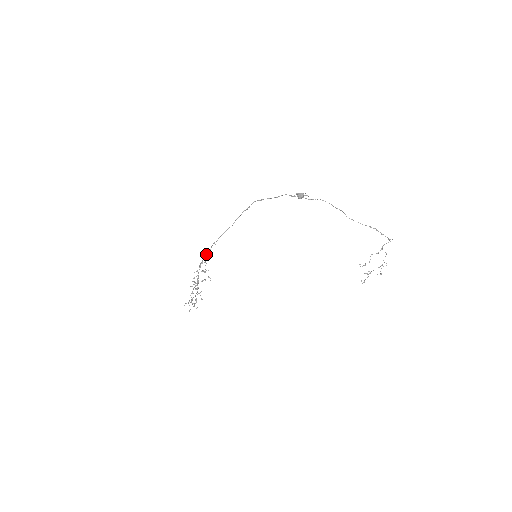
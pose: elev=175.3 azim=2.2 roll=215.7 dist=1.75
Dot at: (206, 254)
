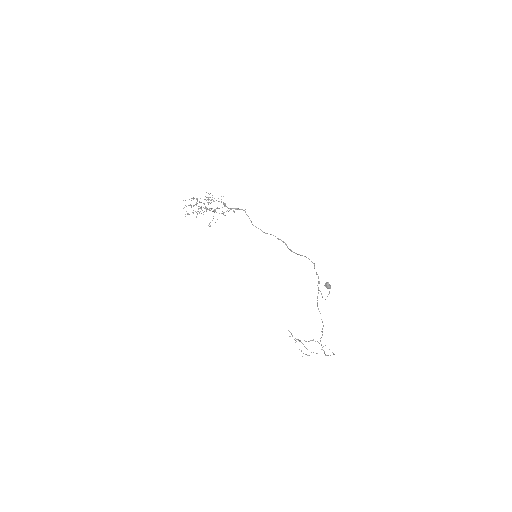
Dot at: (231, 208)
